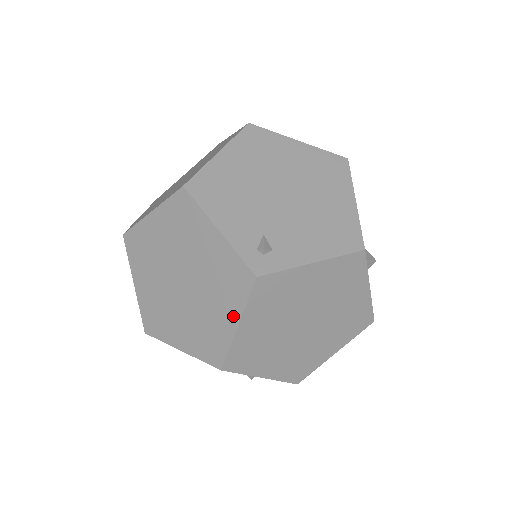
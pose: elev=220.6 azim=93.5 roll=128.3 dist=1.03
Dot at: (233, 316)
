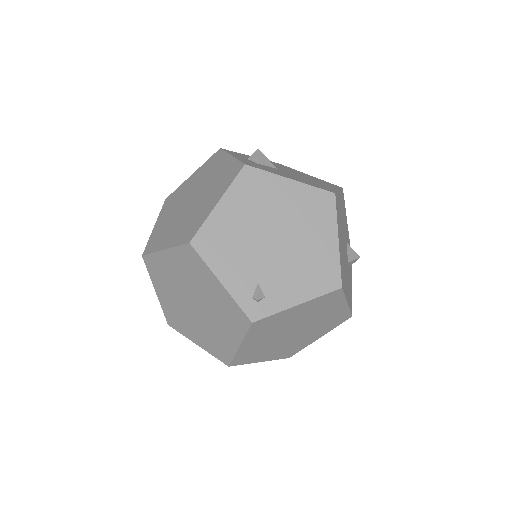
Dot at: (235, 339)
